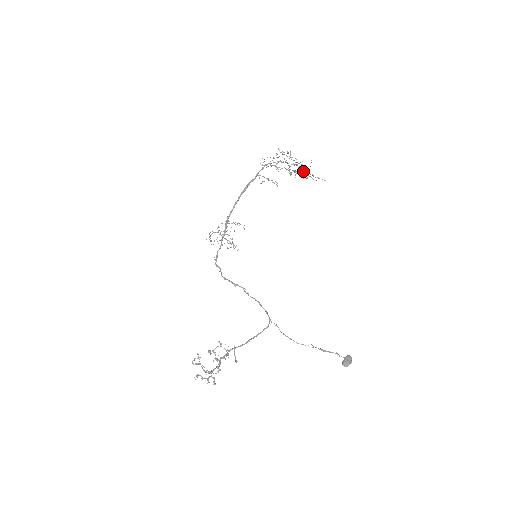
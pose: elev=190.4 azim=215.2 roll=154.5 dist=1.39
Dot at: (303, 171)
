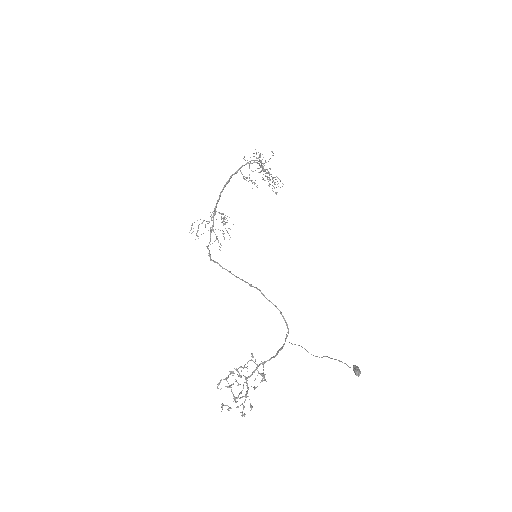
Dot at: occluded
